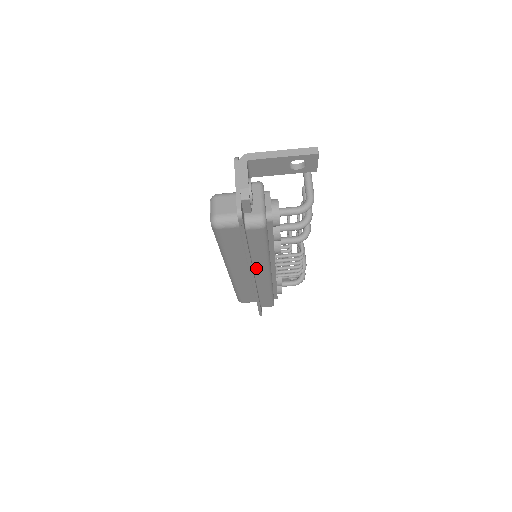
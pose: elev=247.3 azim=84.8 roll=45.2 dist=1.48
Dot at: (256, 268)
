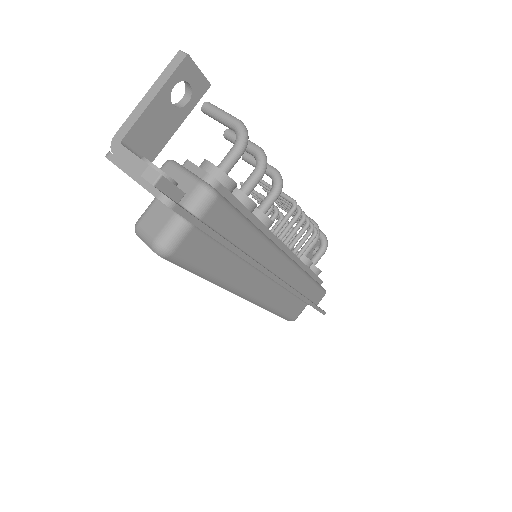
Dot at: (265, 263)
